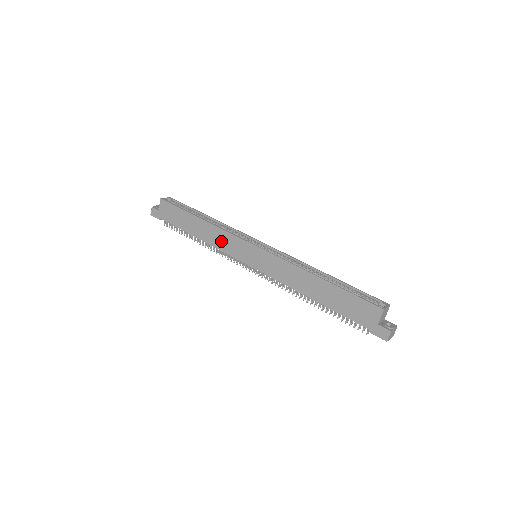
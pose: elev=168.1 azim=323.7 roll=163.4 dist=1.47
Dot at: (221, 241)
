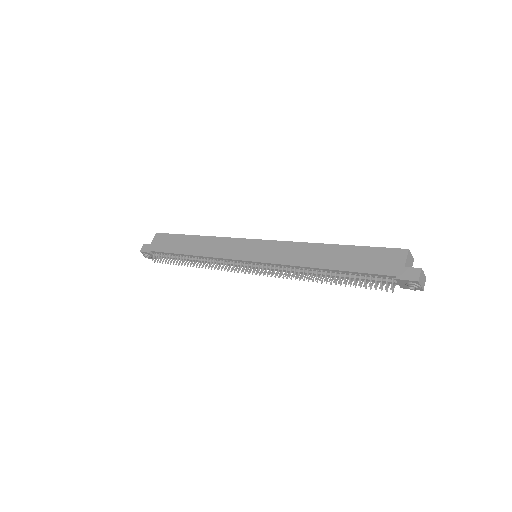
Dot at: (218, 248)
